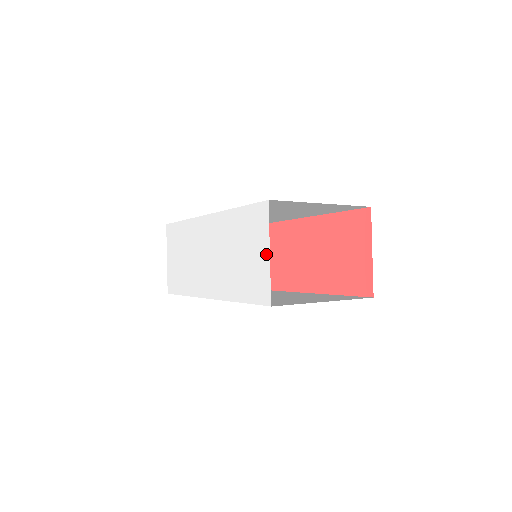
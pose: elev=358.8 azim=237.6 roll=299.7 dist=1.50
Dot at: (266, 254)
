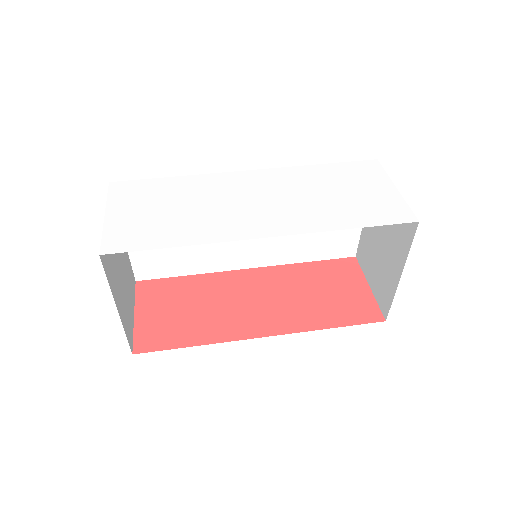
Dot at: (391, 188)
